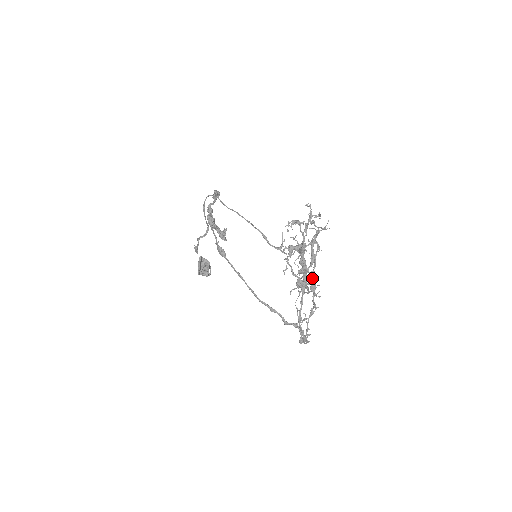
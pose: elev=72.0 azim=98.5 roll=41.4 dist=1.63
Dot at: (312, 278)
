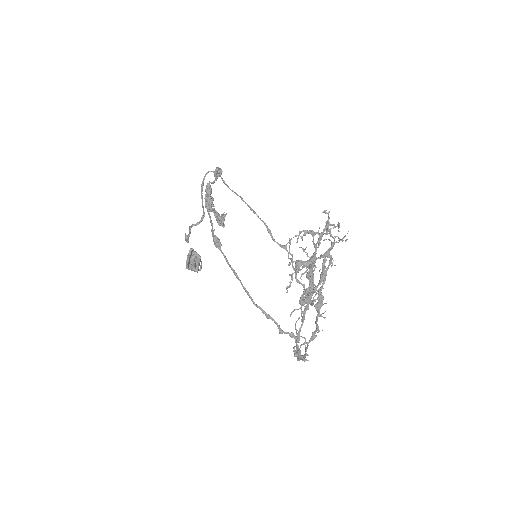
Dot at: (319, 295)
